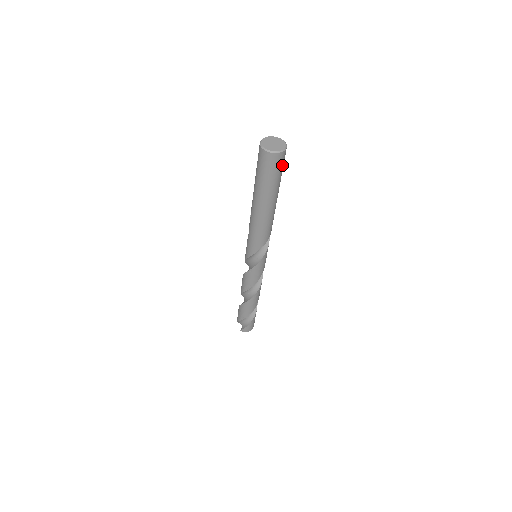
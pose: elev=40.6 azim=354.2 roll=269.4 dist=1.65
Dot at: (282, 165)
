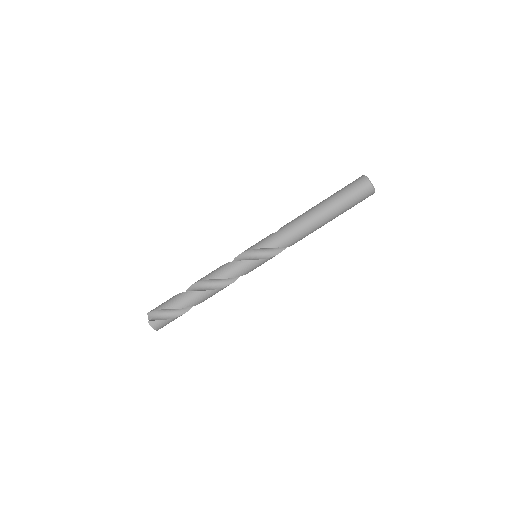
Dot at: (362, 200)
